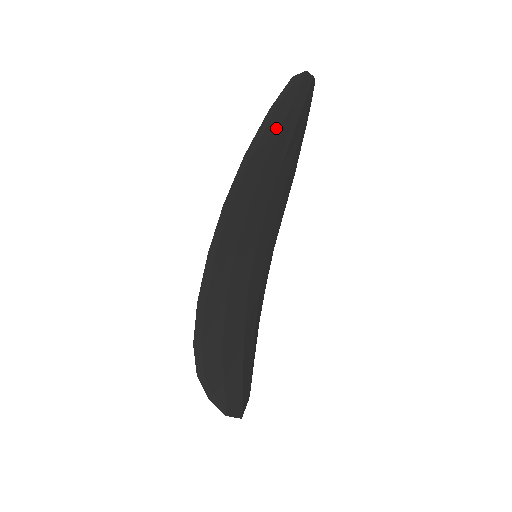
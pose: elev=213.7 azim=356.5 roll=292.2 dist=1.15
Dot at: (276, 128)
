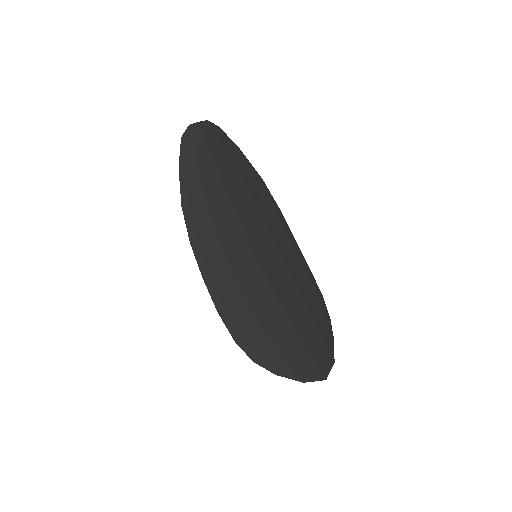
Dot at: (194, 173)
